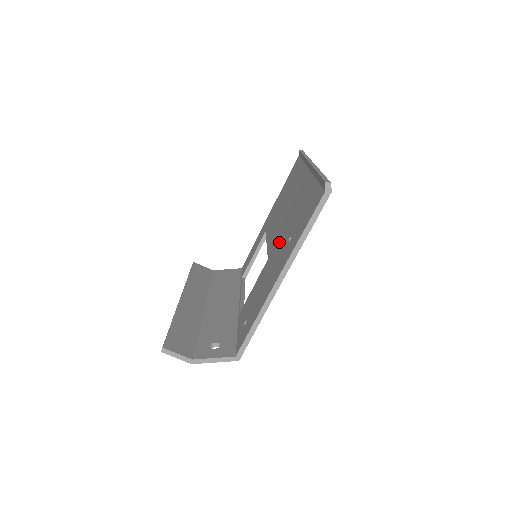
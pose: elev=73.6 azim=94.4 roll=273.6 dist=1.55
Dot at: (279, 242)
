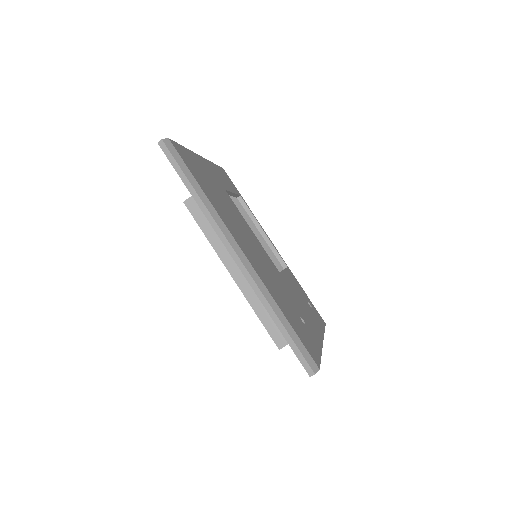
Dot at: occluded
